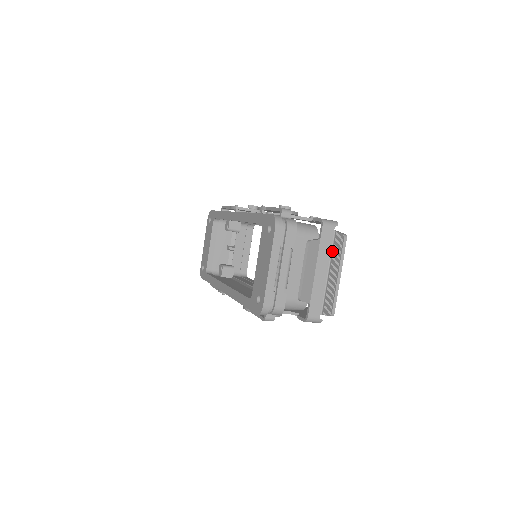
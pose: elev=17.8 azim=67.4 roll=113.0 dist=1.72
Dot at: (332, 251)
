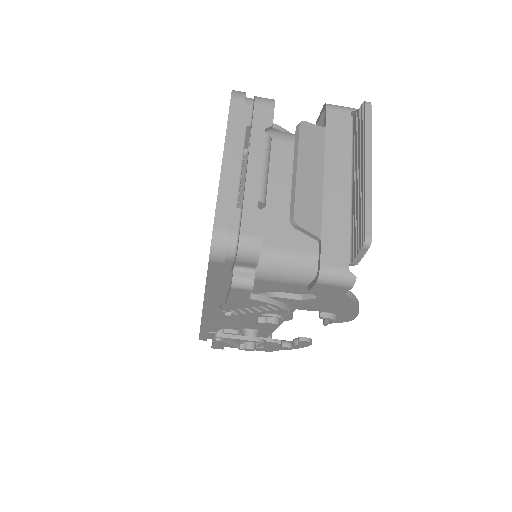
Dot at: (352, 147)
